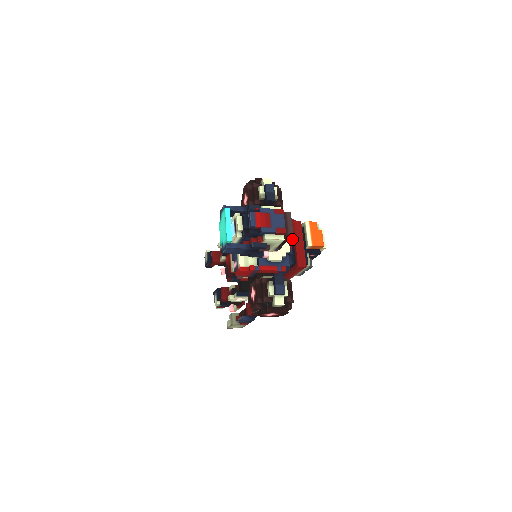
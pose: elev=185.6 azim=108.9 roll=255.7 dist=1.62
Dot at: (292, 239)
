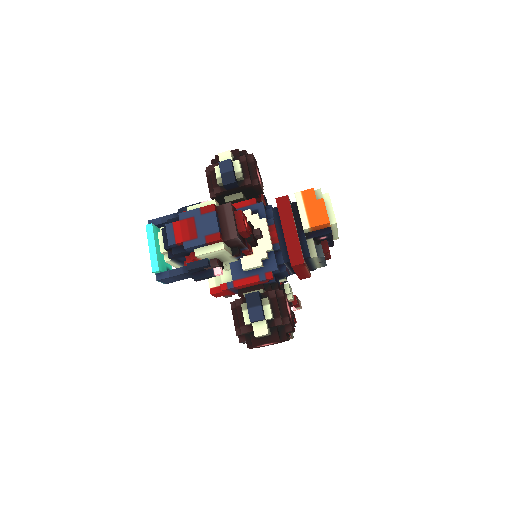
Dot at: (280, 226)
